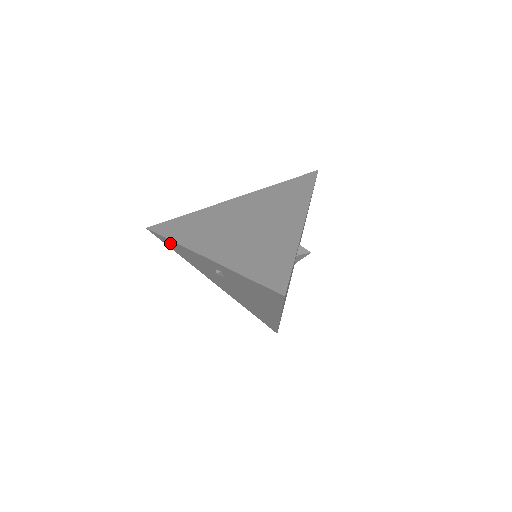
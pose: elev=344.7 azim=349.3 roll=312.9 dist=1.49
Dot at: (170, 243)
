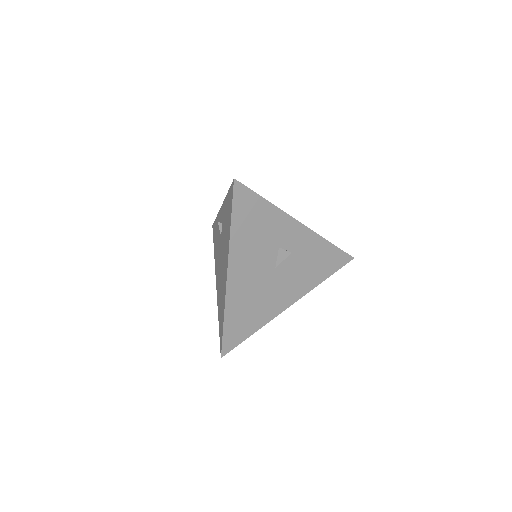
Dot at: occluded
